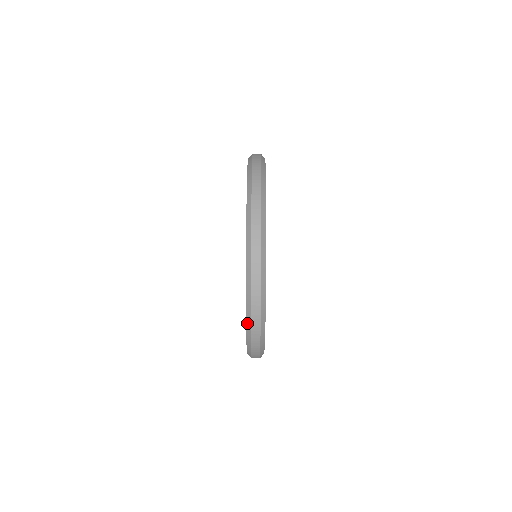
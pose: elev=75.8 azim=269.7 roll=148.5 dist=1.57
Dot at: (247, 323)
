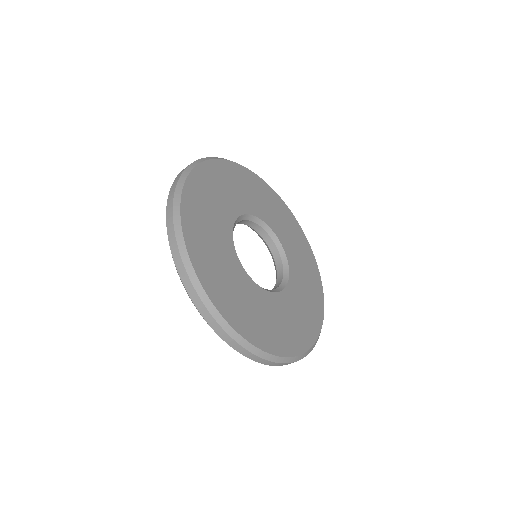
Dot at: occluded
